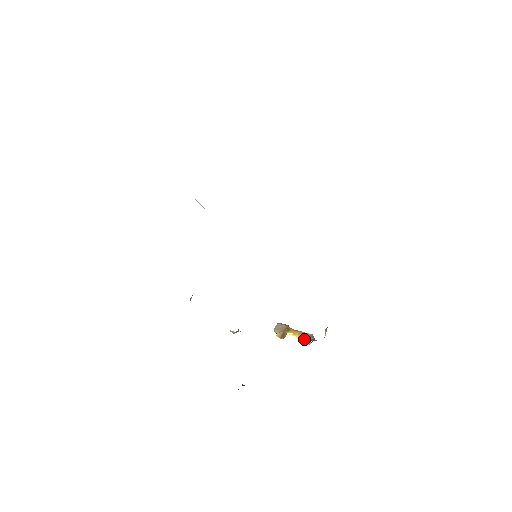
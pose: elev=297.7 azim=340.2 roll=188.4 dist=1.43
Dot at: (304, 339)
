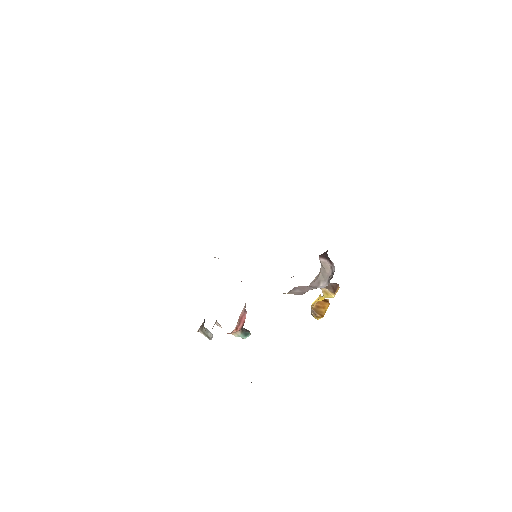
Dot at: (324, 294)
